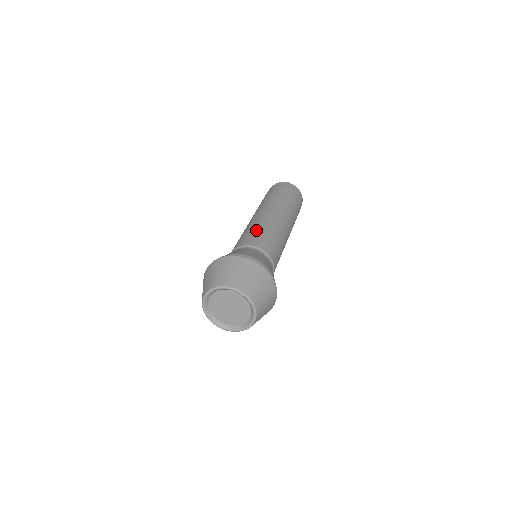
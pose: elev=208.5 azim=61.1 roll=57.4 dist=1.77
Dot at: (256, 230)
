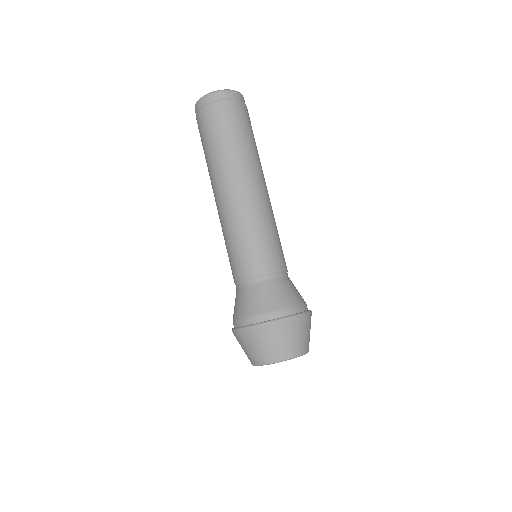
Dot at: (239, 243)
